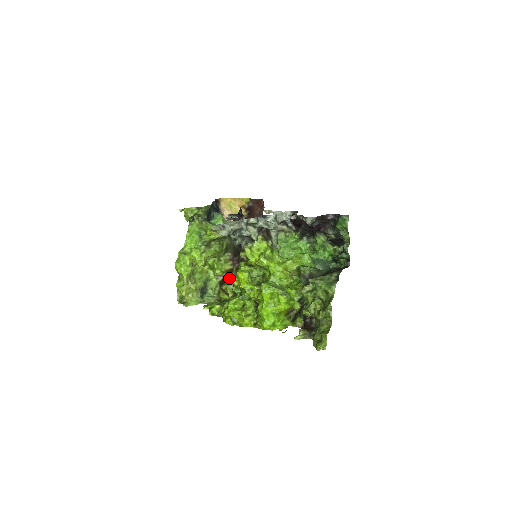
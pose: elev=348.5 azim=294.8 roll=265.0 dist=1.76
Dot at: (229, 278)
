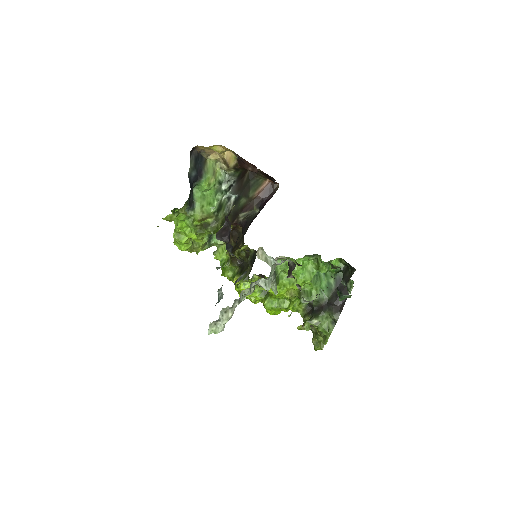
Dot at: (232, 258)
